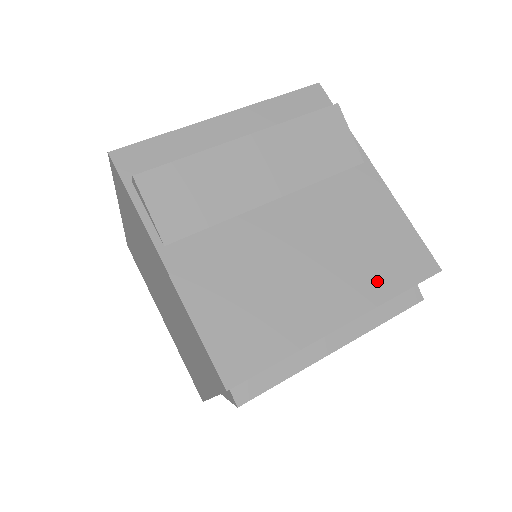
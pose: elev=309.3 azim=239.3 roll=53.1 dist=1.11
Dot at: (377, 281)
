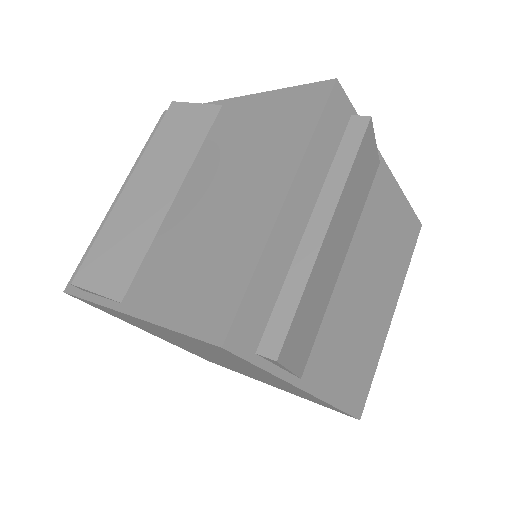
Dot at: (400, 268)
